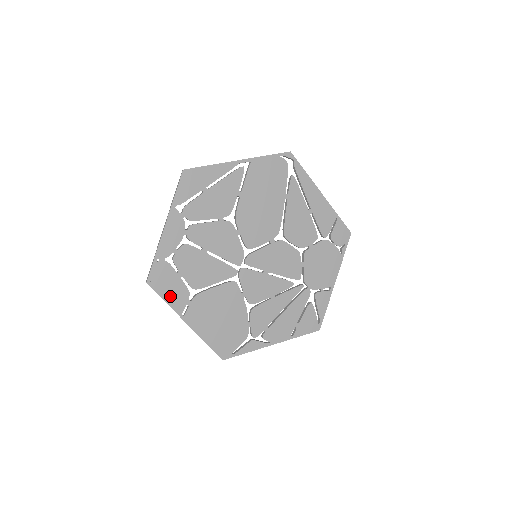
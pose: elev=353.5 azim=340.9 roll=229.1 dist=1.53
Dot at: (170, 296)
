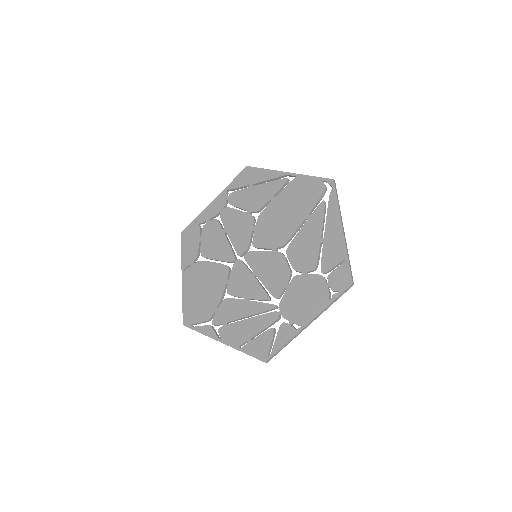
Dot at: (186, 251)
